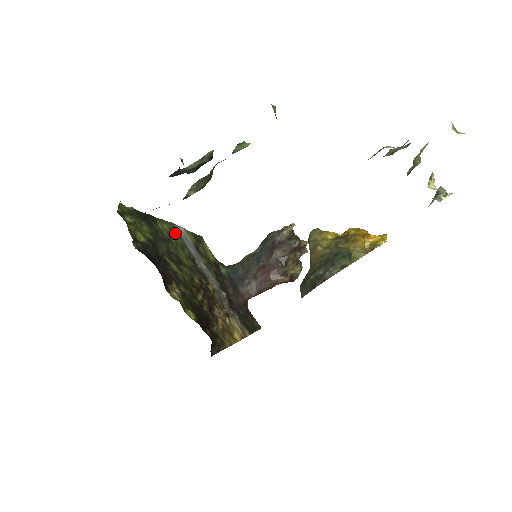
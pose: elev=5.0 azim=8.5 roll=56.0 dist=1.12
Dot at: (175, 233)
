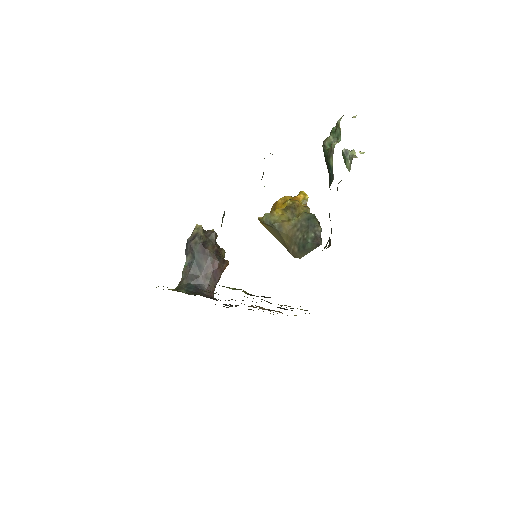
Dot at: occluded
